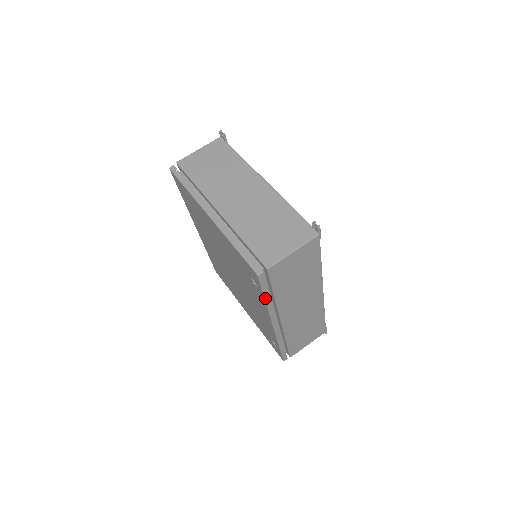
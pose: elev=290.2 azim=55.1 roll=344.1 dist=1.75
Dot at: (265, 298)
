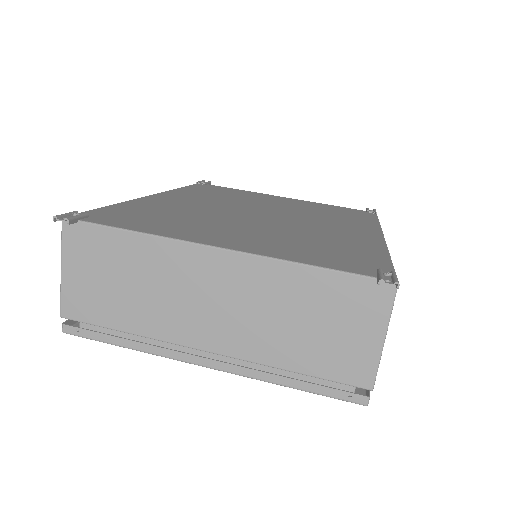
Dot at: occluded
